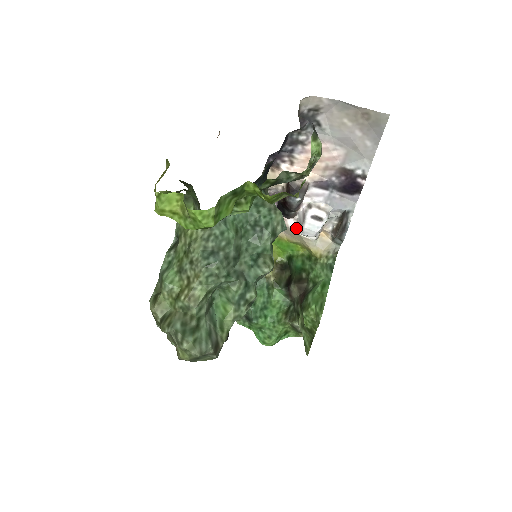
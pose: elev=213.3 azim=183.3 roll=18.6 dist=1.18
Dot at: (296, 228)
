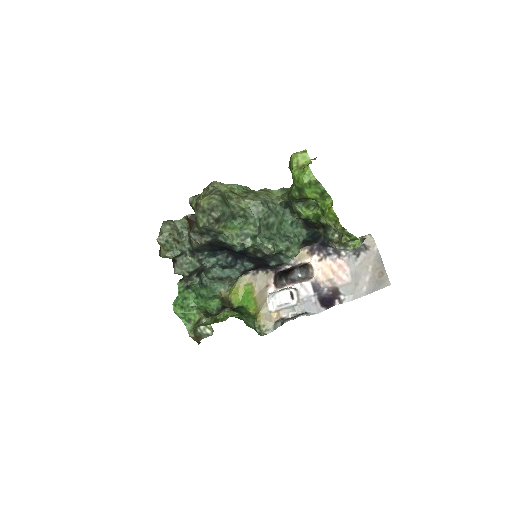
Dot at: (271, 293)
